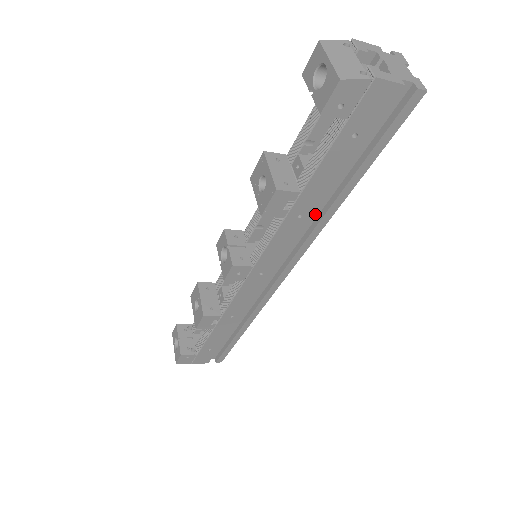
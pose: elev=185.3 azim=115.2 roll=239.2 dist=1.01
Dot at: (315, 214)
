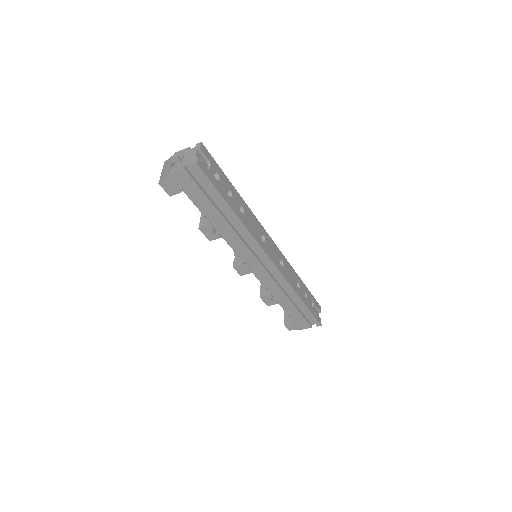
Dot at: (240, 228)
